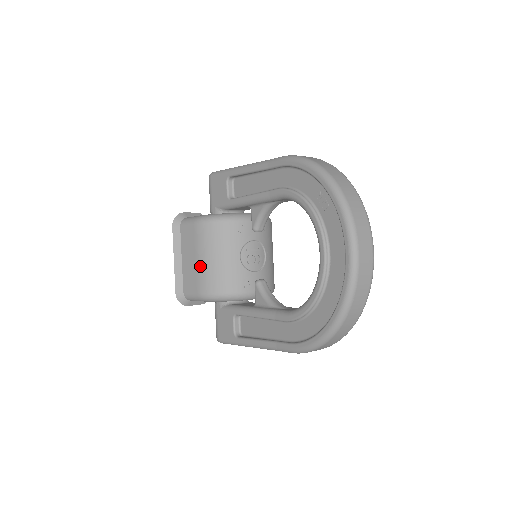
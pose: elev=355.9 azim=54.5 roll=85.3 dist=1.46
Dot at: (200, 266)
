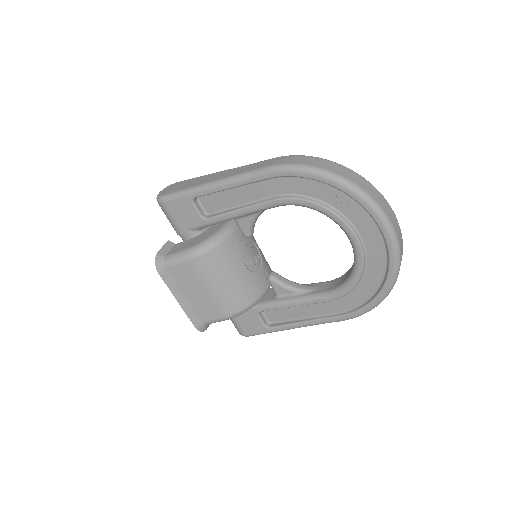
Dot at: (213, 295)
